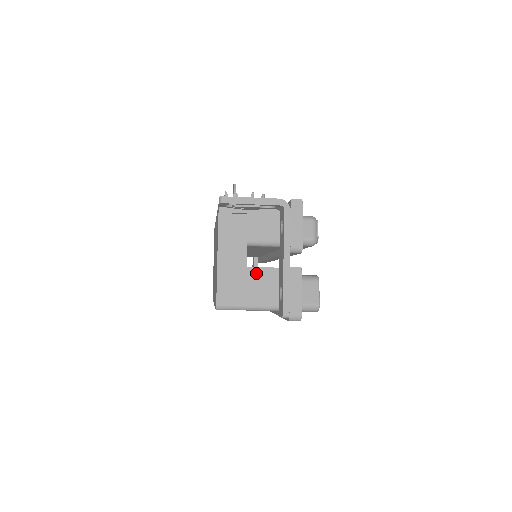
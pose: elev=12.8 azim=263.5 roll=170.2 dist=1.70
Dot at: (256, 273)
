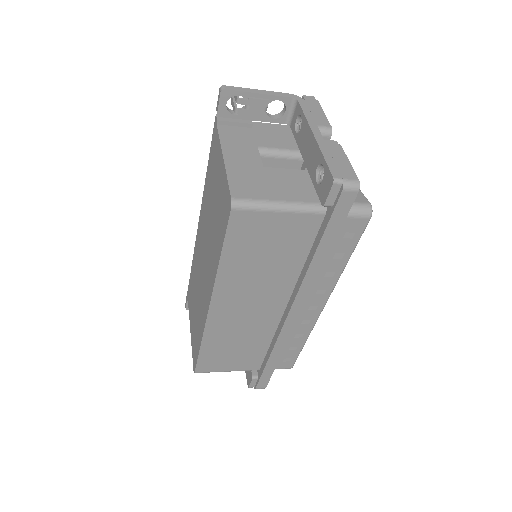
Dot at: (277, 173)
